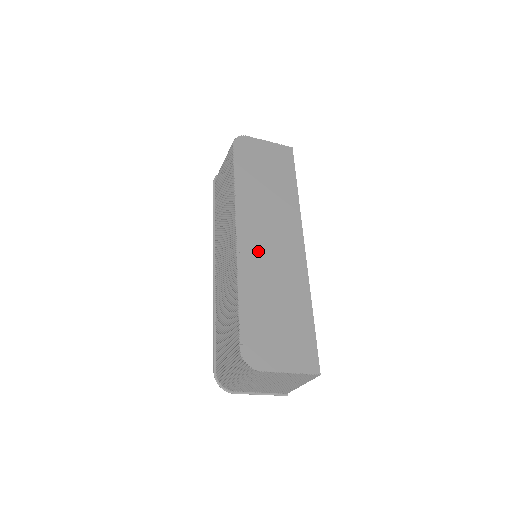
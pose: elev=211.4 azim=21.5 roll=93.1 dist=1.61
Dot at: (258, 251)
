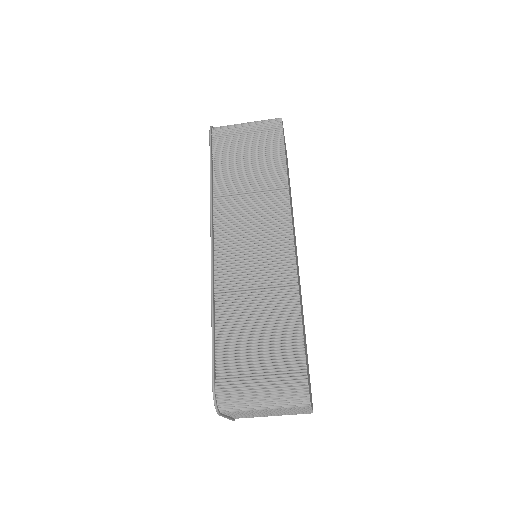
Dot at: occluded
